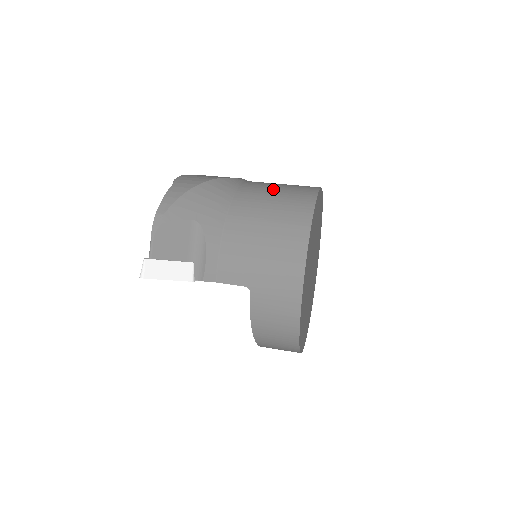
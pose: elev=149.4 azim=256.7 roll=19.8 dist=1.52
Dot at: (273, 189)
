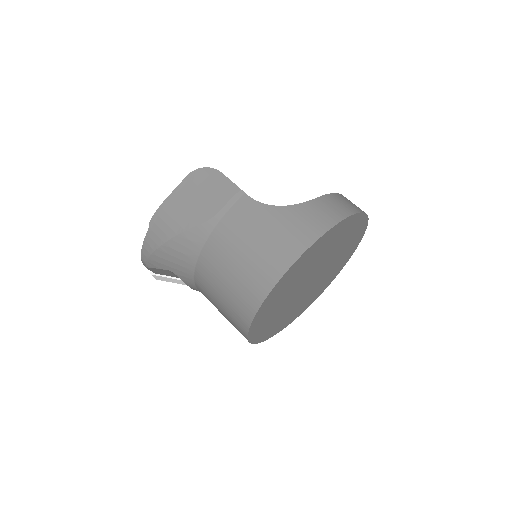
Dot at: (233, 262)
